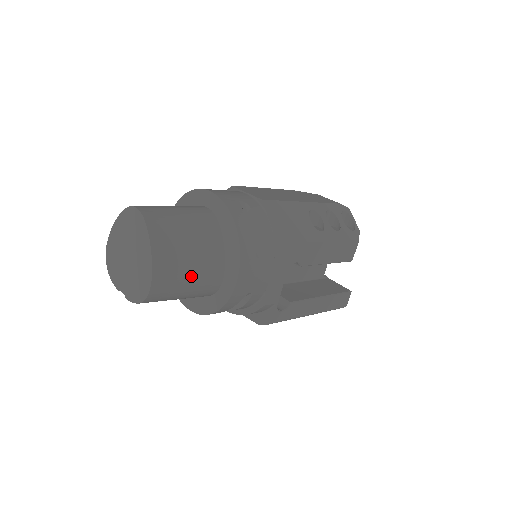
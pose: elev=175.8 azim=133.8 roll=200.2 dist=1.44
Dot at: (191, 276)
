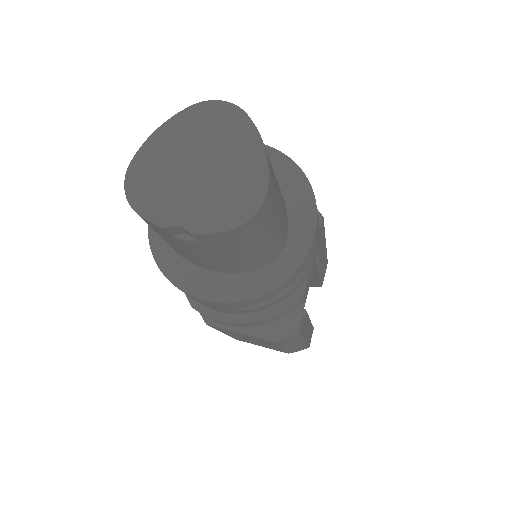
Dot at: (279, 213)
